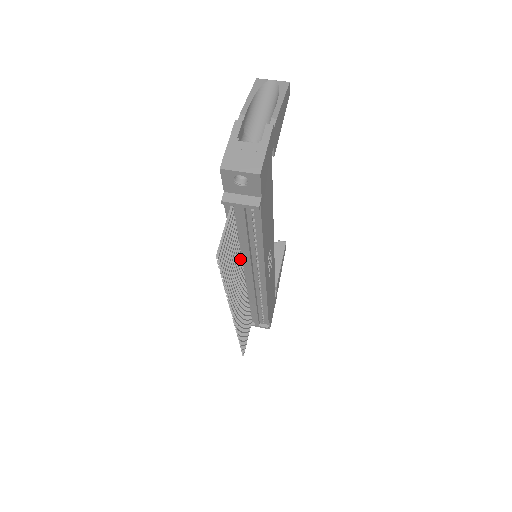
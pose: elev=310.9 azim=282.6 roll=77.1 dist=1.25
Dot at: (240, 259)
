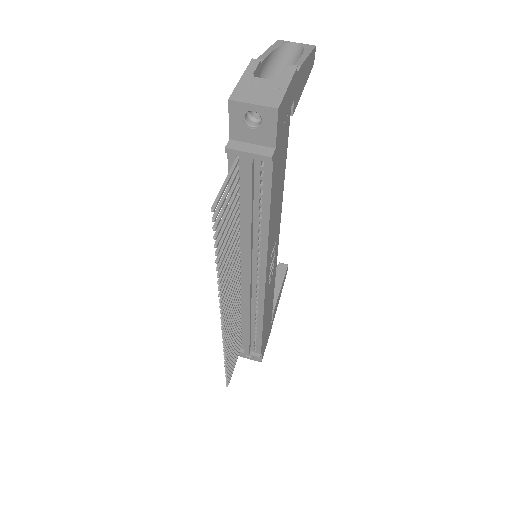
Dot at: (238, 246)
